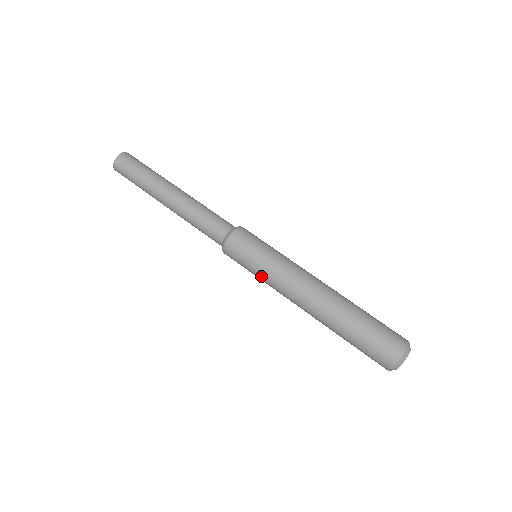
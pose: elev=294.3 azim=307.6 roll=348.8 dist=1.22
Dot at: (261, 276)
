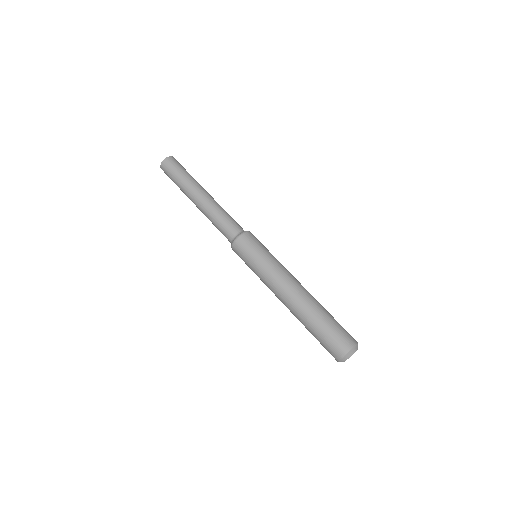
Dot at: occluded
